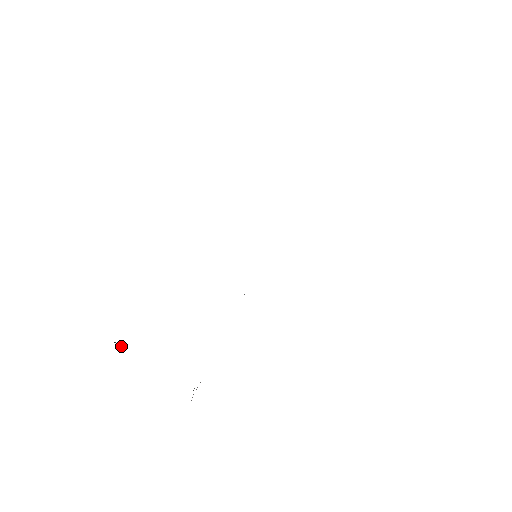
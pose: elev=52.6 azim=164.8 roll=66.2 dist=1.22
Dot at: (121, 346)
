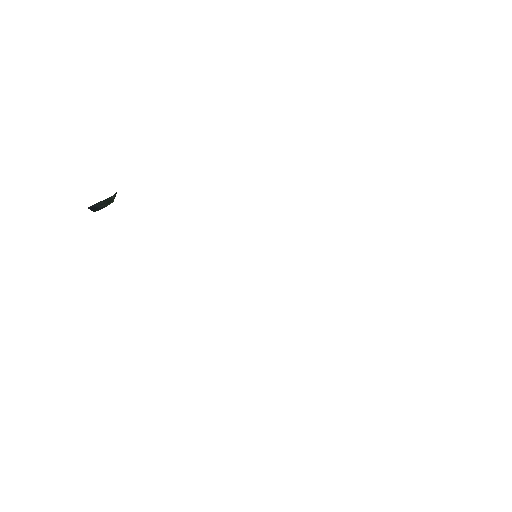
Dot at: (115, 194)
